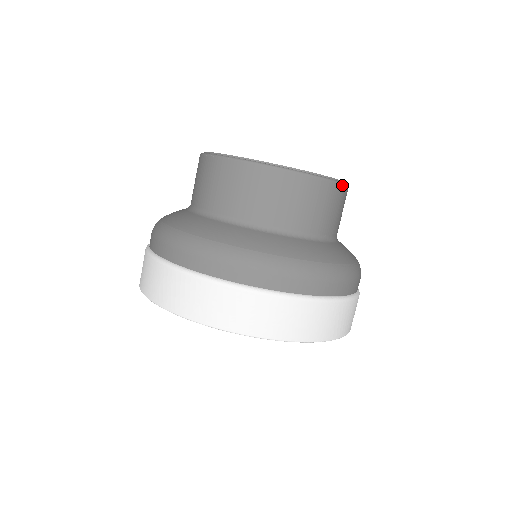
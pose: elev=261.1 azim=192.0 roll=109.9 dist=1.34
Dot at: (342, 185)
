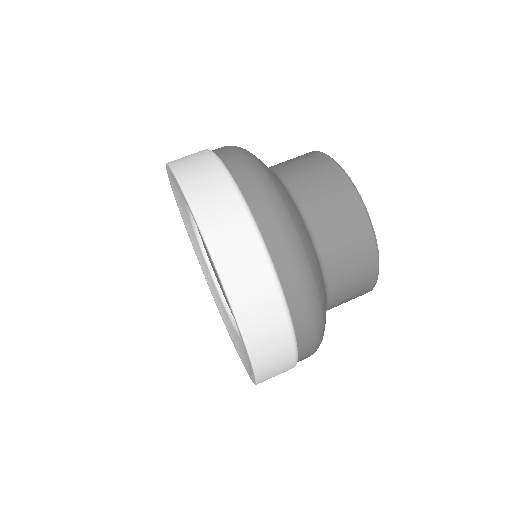
Dot at: (359, 200)
